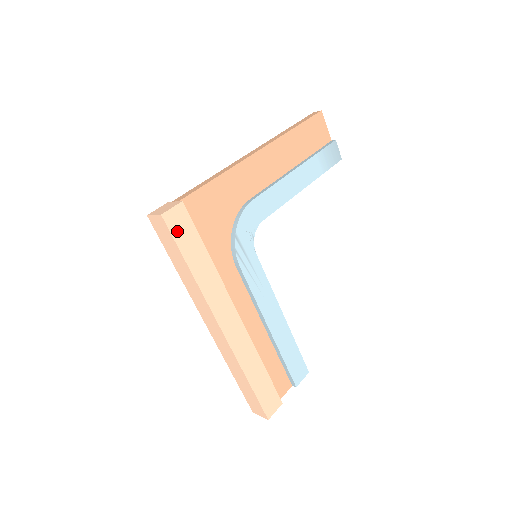
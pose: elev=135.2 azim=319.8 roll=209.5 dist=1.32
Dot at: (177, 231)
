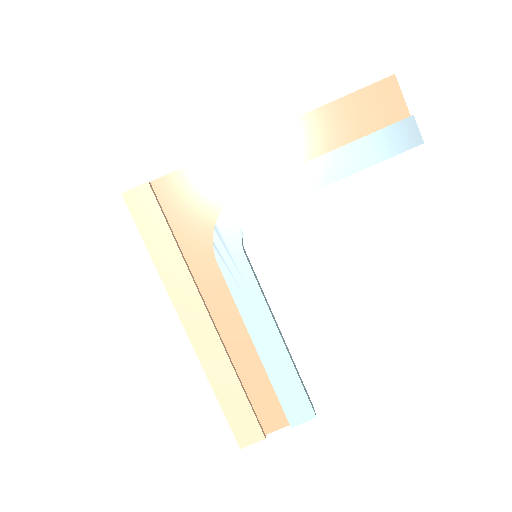
Dot at: (139, 212)
